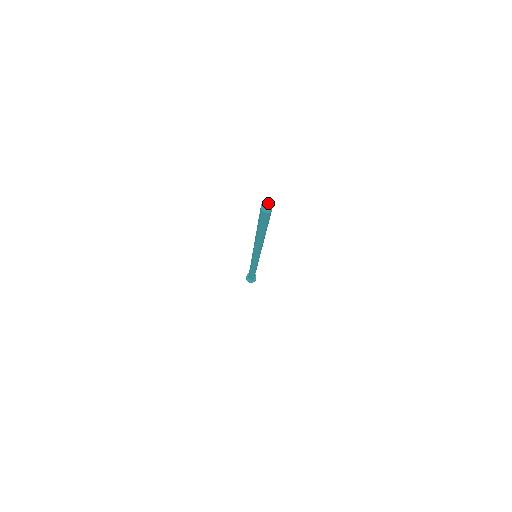
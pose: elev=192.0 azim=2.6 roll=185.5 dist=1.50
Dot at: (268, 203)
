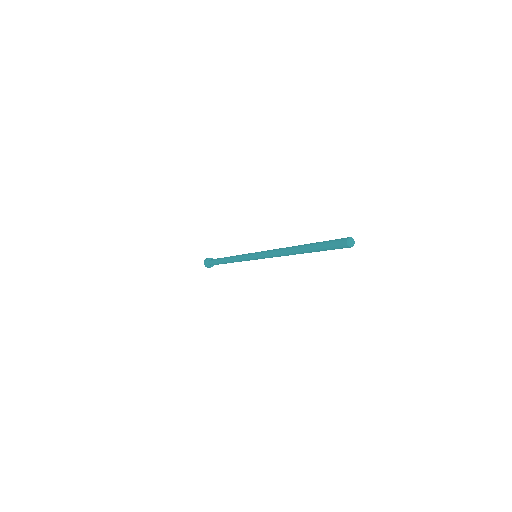
Dot at: (353, 239)
